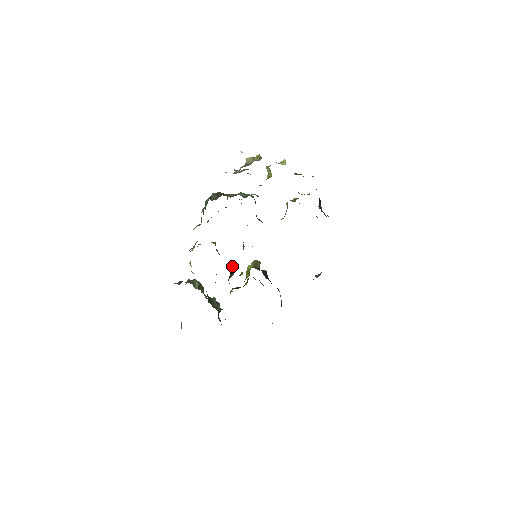
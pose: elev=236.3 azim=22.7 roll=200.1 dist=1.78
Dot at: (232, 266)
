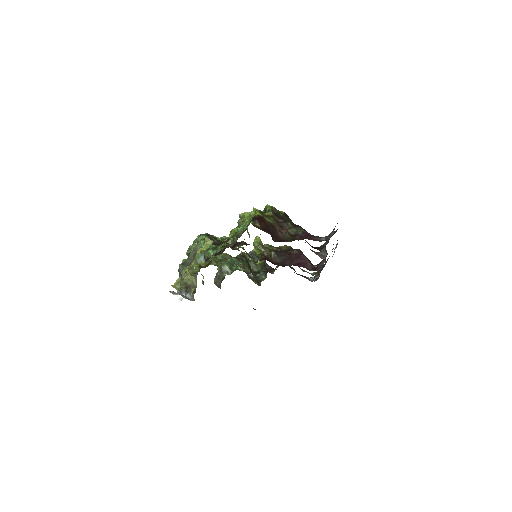
Dot at: (243, 262)
